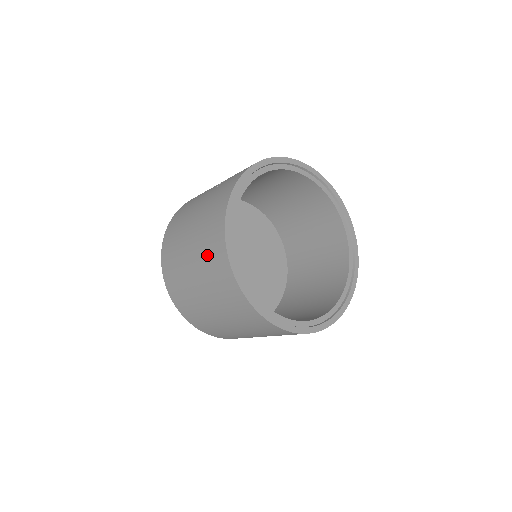
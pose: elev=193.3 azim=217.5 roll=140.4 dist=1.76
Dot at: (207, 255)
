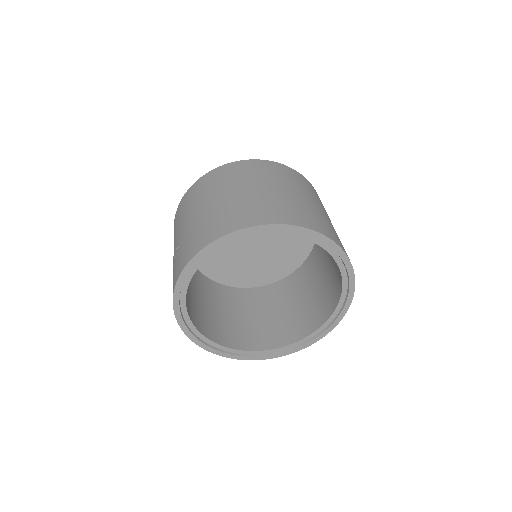
Dot at: occluded
